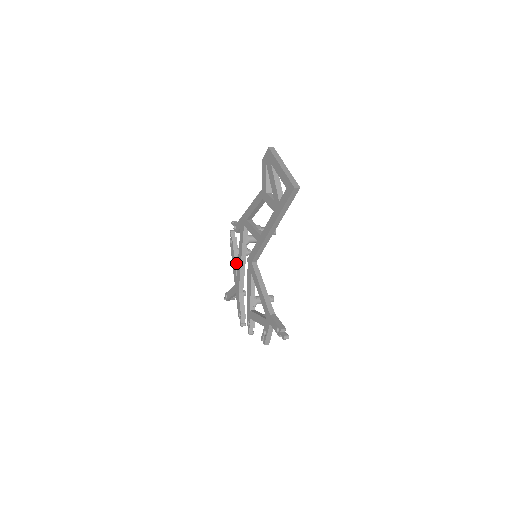
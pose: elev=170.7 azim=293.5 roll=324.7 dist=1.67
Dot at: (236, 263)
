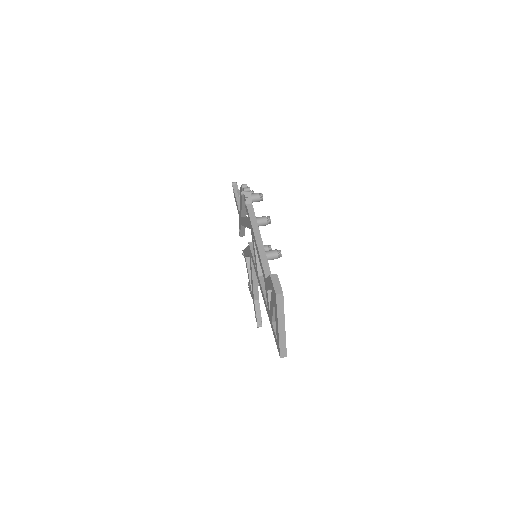
Dot at: (243, 209)
